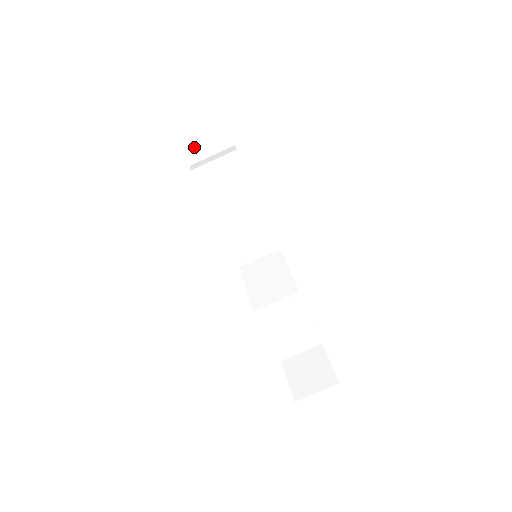
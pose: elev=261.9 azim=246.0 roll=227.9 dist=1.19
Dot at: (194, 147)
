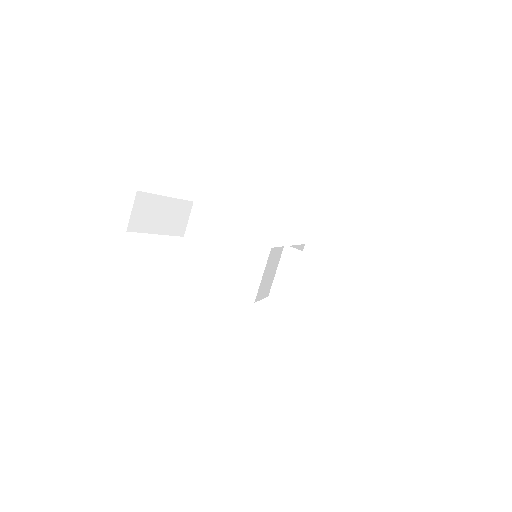
Dot at: occluded
